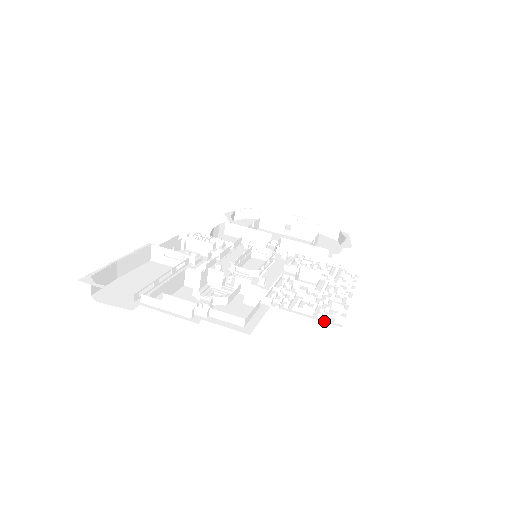
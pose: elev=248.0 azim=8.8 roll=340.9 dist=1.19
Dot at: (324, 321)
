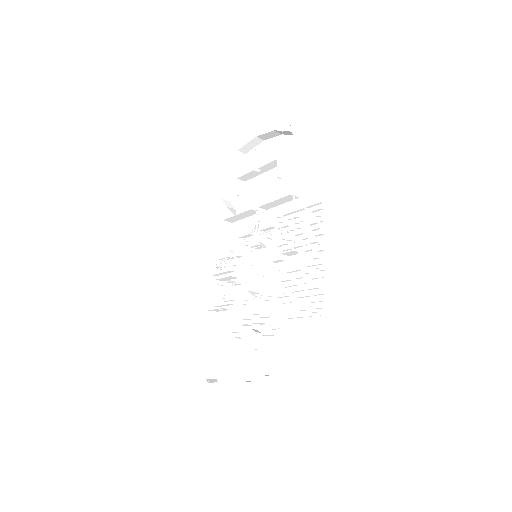
Dot at: (315, 319)
